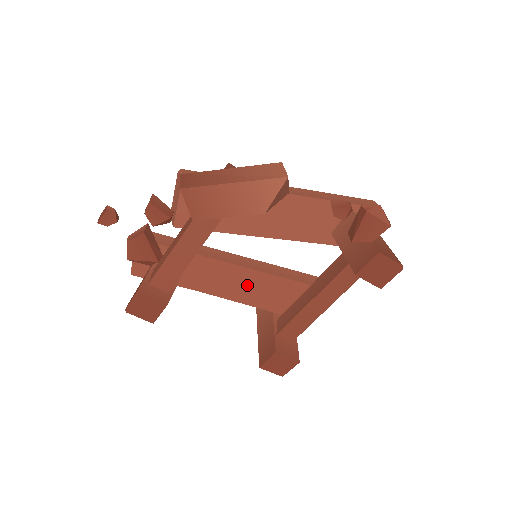
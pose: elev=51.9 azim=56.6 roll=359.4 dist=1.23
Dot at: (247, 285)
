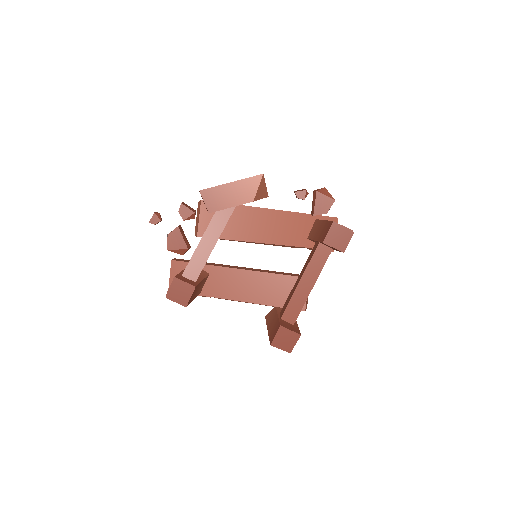
Dot at: (253, 286)
